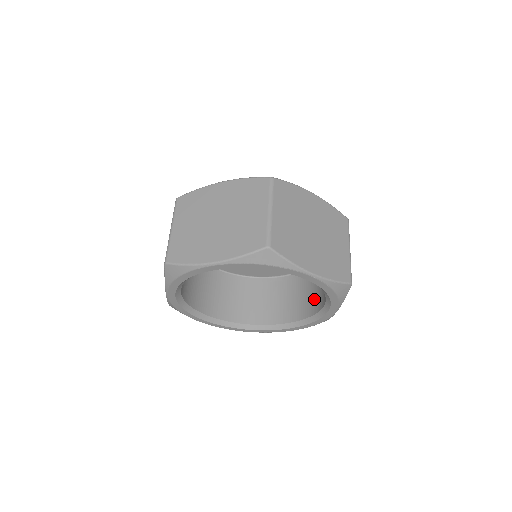
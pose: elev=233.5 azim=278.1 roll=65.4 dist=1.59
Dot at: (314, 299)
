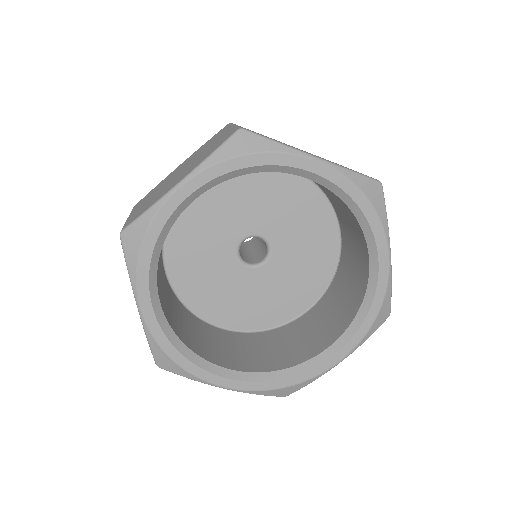
Dot at: (357, 279)
